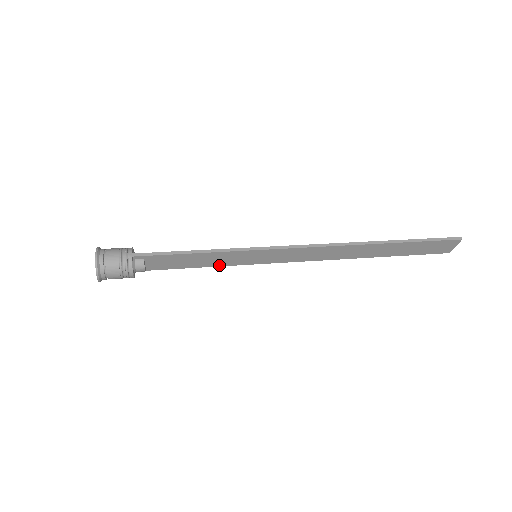
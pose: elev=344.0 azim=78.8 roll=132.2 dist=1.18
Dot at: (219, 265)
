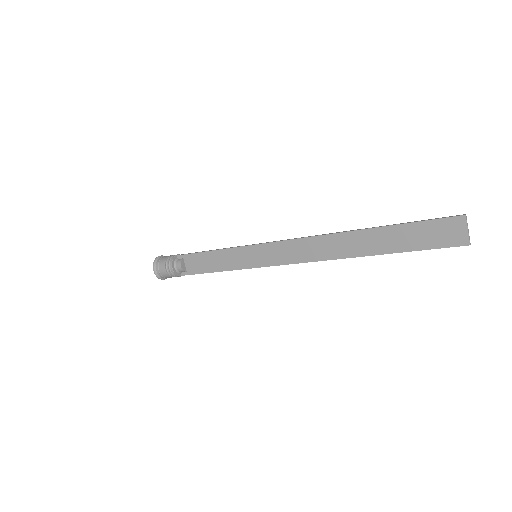
Dot at: (232, 269)
